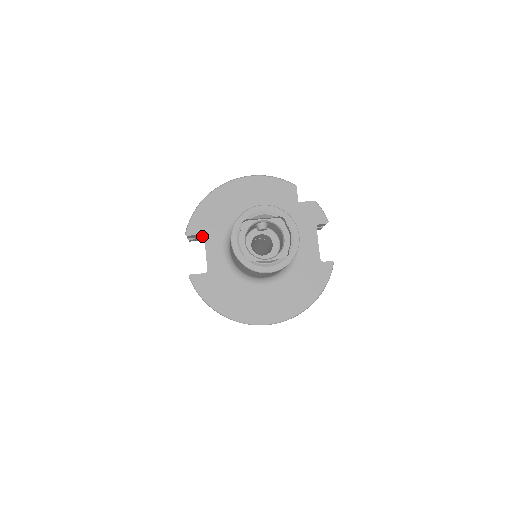
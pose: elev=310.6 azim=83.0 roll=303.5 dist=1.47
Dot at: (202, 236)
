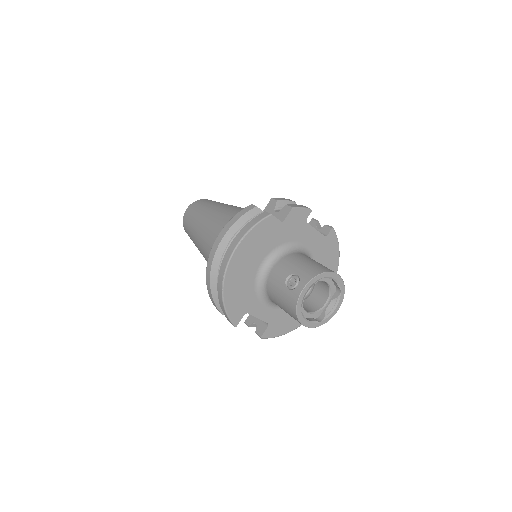
Dot at: occluded
